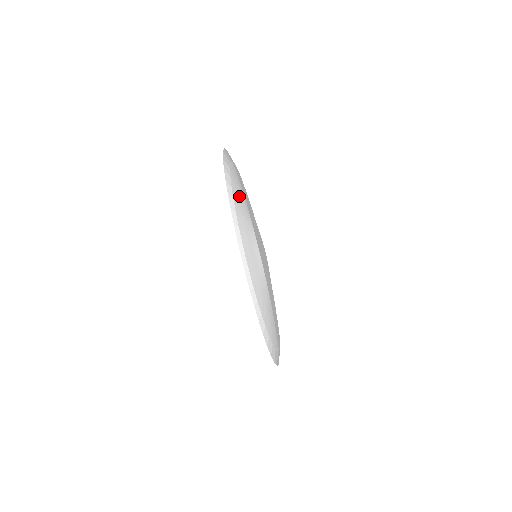
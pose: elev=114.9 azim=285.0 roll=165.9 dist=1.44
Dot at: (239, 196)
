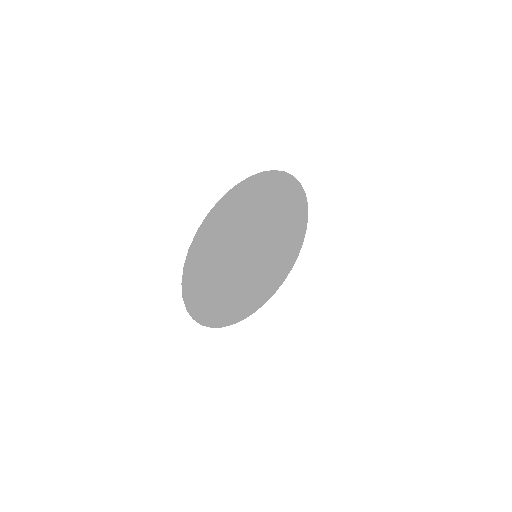
Dot at: (278, 203)
